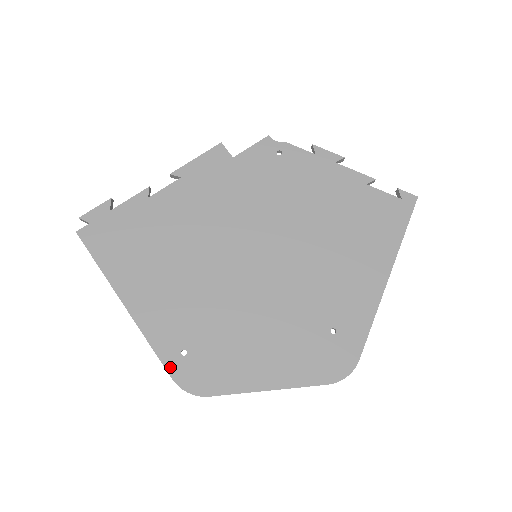
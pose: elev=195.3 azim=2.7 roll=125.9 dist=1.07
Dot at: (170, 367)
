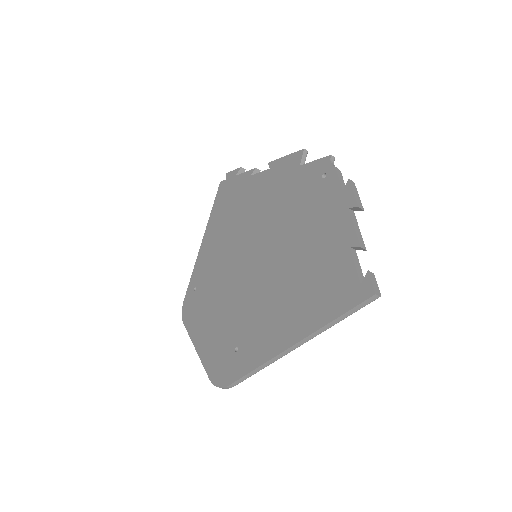
Dot at: (188, 291)
